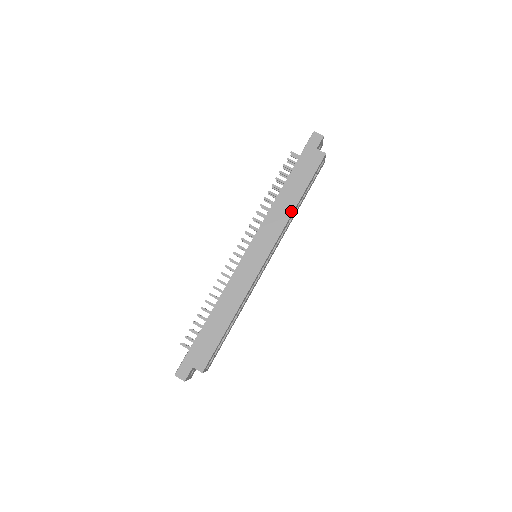
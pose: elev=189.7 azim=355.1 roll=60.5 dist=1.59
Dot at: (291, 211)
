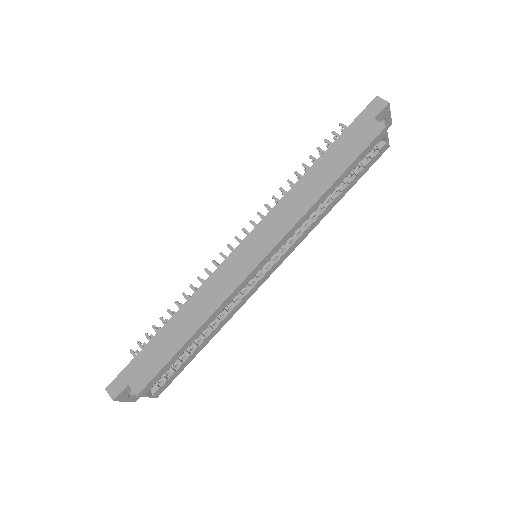
Dot at: (314, 199)
